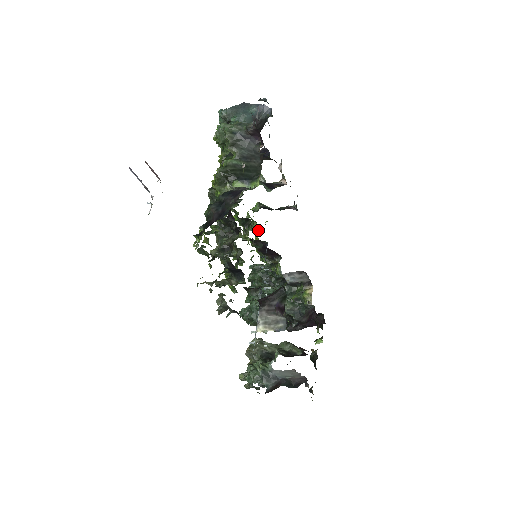
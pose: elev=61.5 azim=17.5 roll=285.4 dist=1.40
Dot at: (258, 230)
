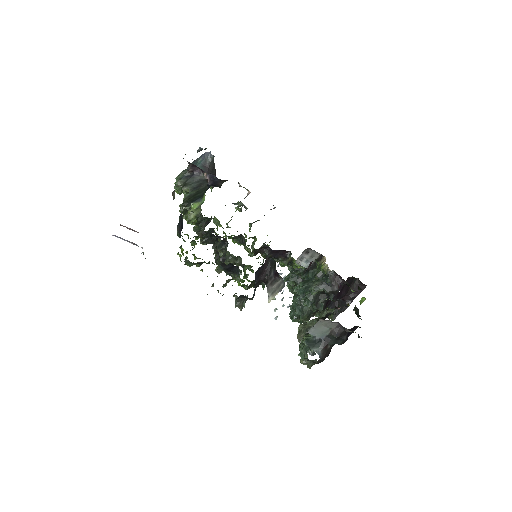
Dot at: occluded
